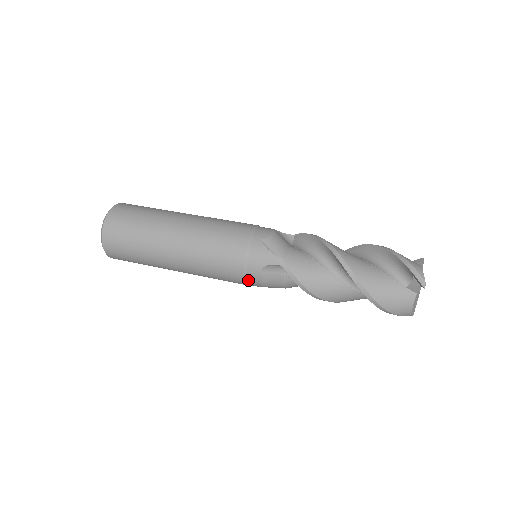
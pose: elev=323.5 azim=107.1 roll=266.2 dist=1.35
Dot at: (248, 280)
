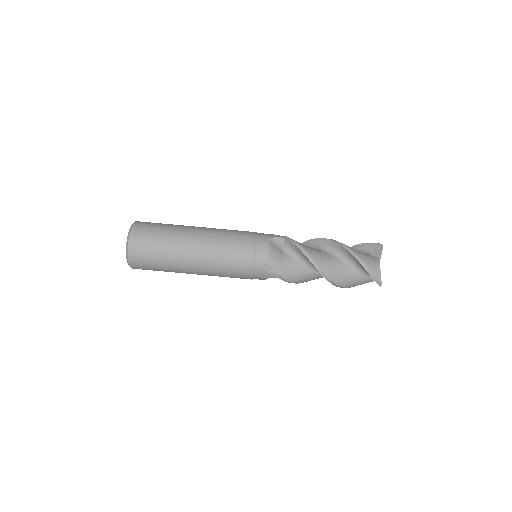
Dot at: occluded
